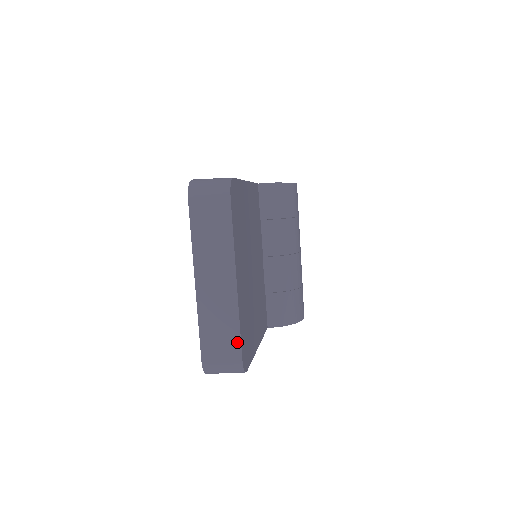
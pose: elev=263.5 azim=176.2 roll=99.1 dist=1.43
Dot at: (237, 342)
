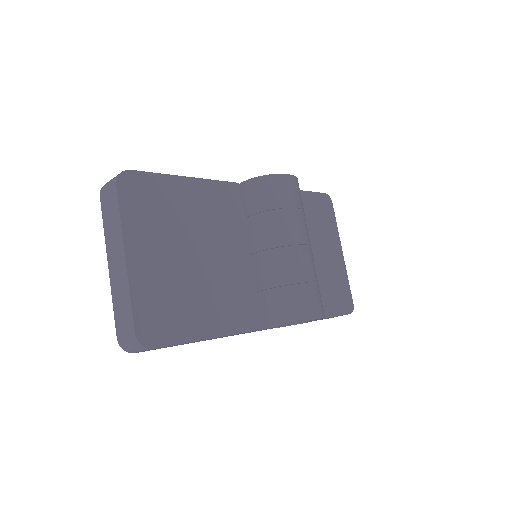
Dot at: (131, 316)
